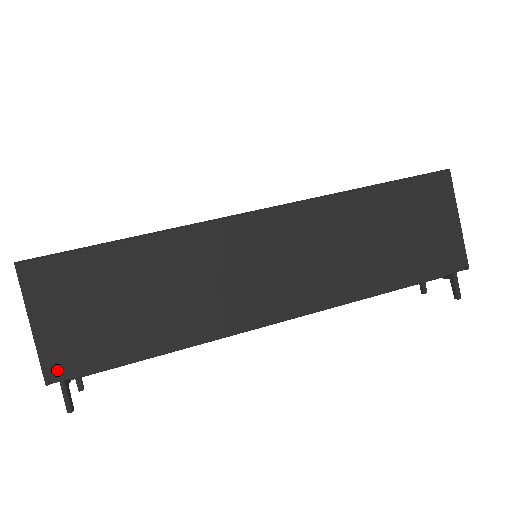
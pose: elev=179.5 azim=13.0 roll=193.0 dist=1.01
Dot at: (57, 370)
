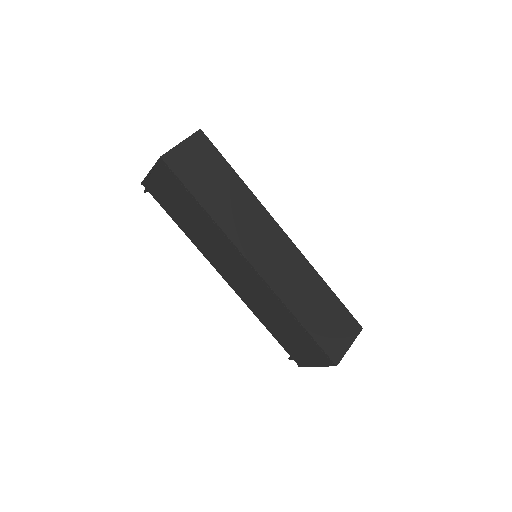
Dot at: (147, 187)
